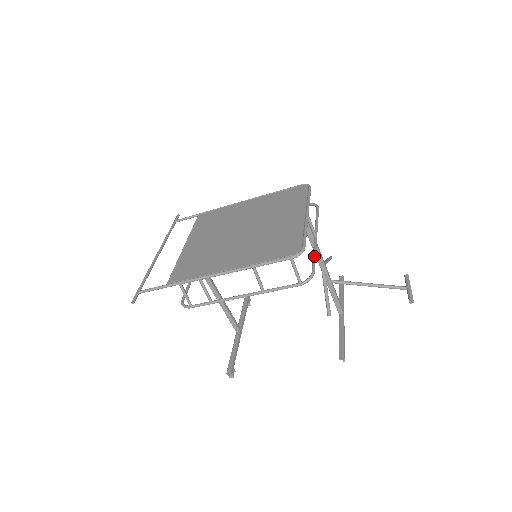
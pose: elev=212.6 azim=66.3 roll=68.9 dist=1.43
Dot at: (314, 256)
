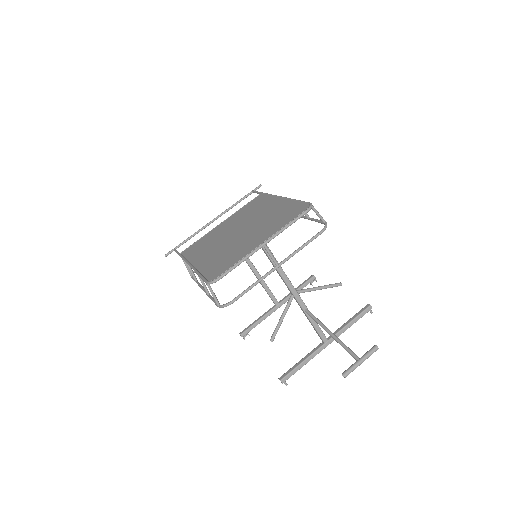
Dot at: (250, 286)
